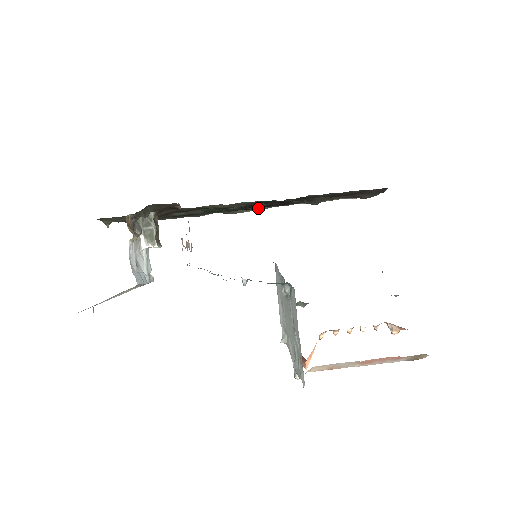
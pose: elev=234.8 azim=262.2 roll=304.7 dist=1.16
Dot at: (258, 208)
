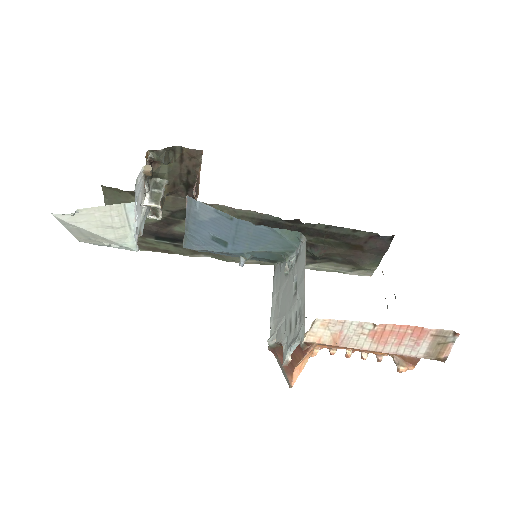
Dot at: occluded
